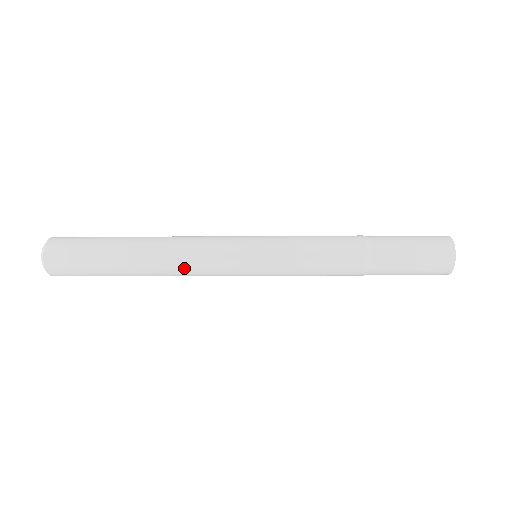
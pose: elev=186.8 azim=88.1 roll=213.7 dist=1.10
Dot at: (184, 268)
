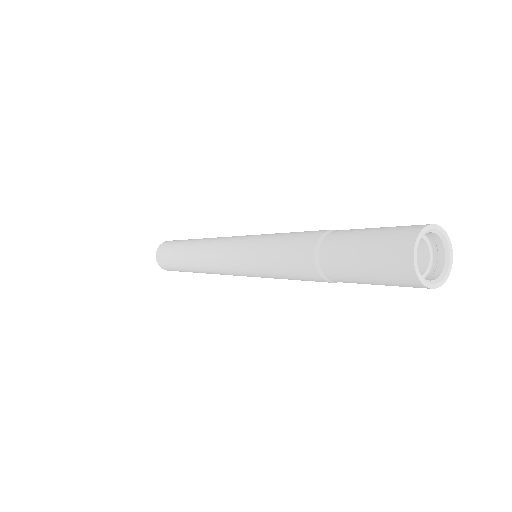
Dot at: (214, 273)
